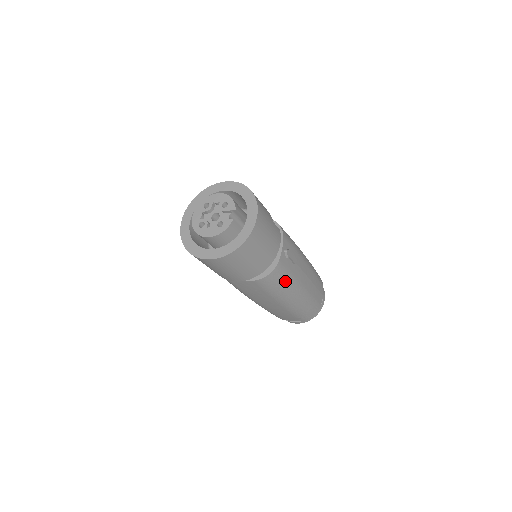
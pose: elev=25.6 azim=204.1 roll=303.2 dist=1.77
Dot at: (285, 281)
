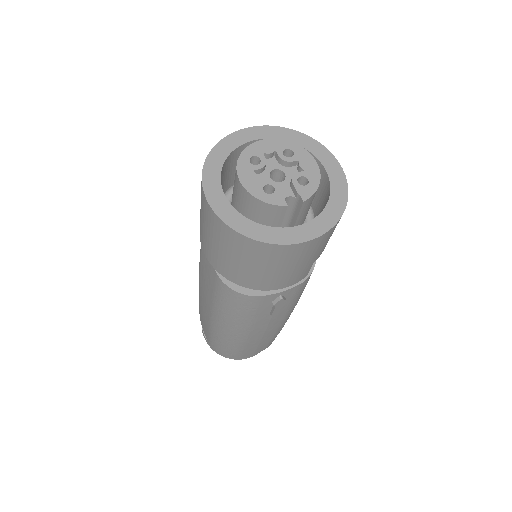
Dot at: (241, 314)
